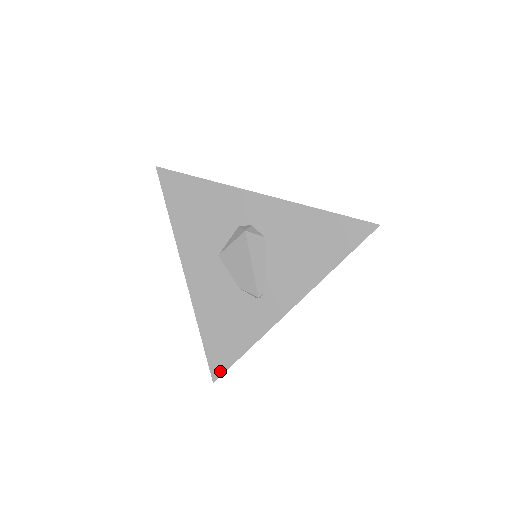
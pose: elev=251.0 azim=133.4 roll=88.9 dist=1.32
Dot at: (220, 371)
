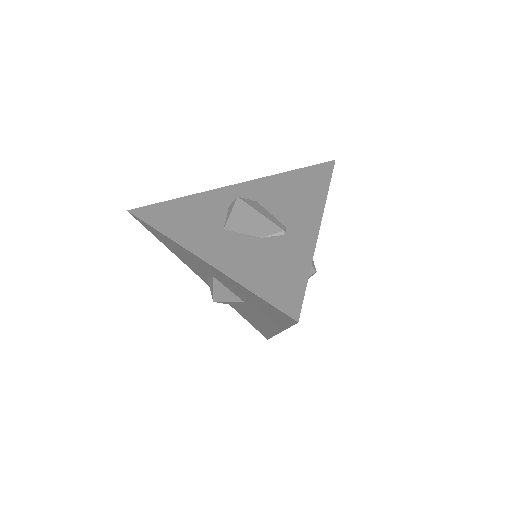
Dot at: (296, 306)
